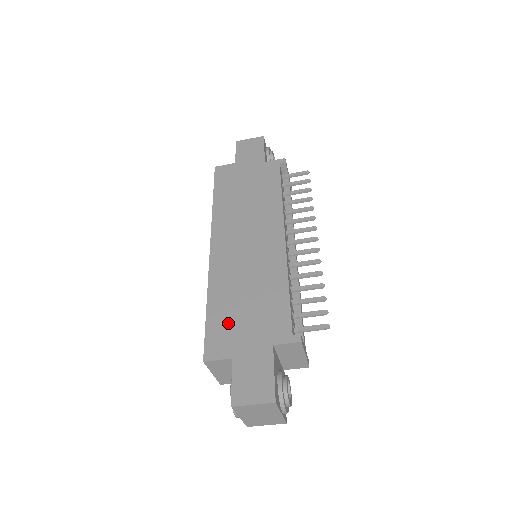
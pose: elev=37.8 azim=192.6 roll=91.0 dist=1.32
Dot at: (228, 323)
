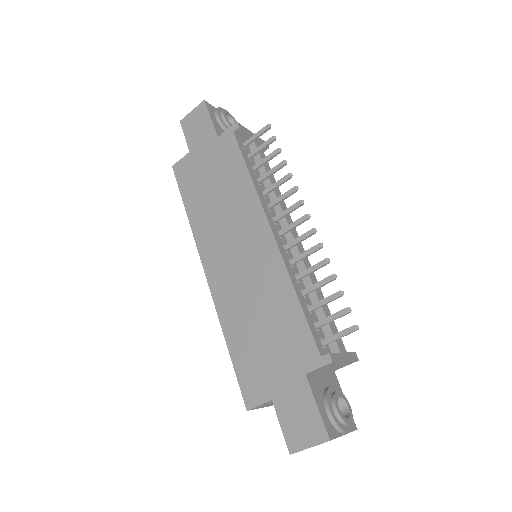
Dot at: (254, 360)
